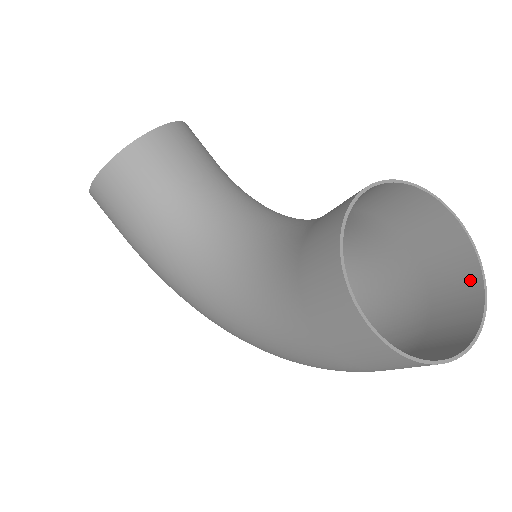
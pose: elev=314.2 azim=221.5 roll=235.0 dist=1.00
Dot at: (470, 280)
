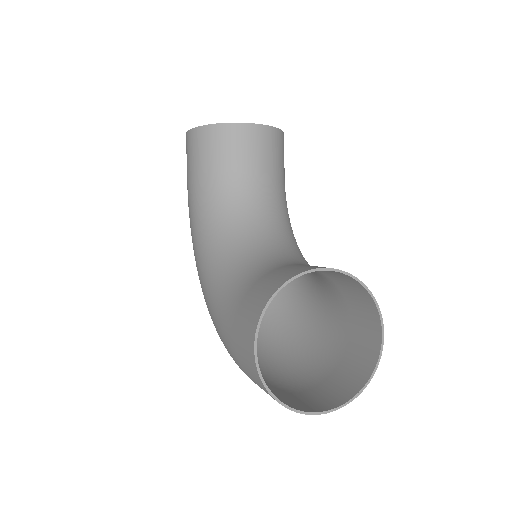
Dot at: (361, 377)
